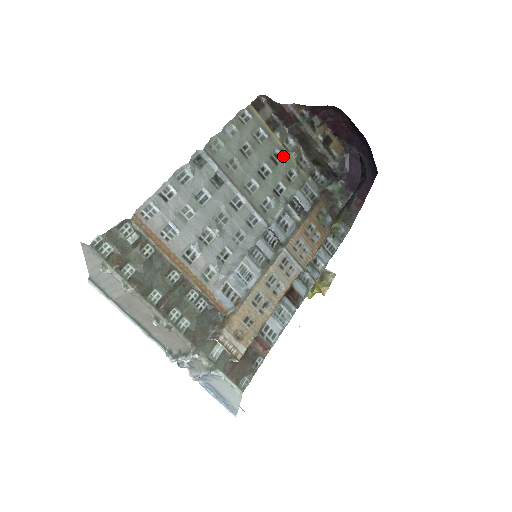
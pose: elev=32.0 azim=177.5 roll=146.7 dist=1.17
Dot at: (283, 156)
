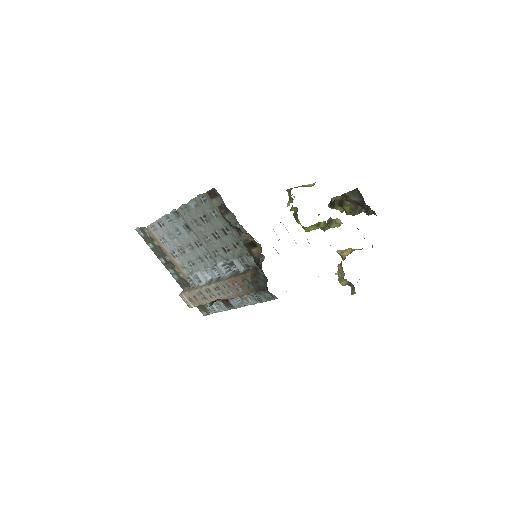
Dot at: (231, 232)
